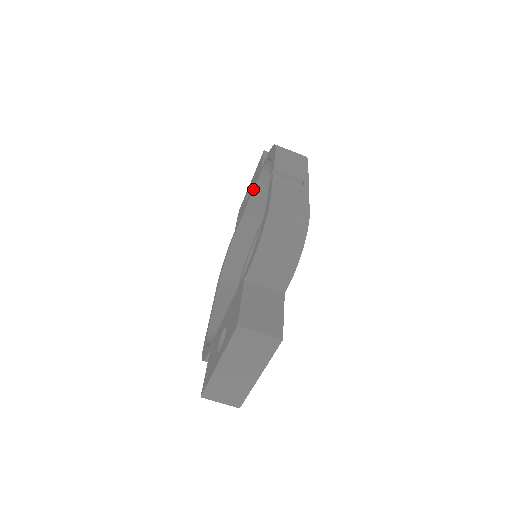
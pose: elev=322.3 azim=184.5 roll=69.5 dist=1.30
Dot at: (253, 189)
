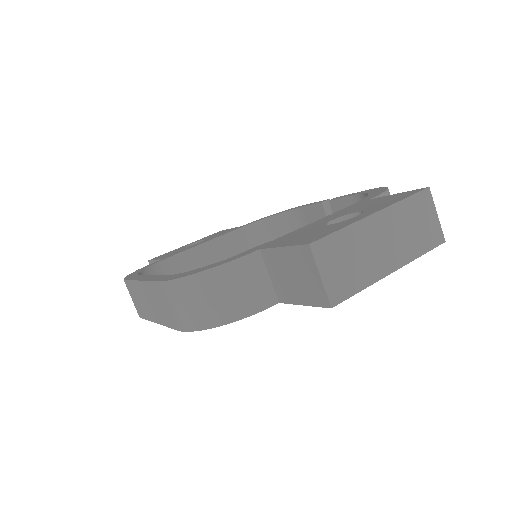
Dot at: (227, 232)
